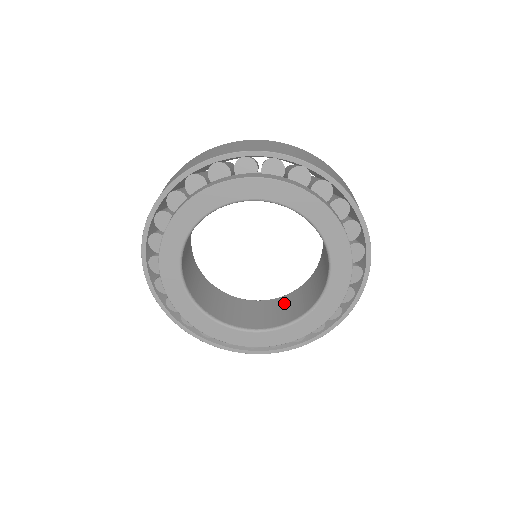
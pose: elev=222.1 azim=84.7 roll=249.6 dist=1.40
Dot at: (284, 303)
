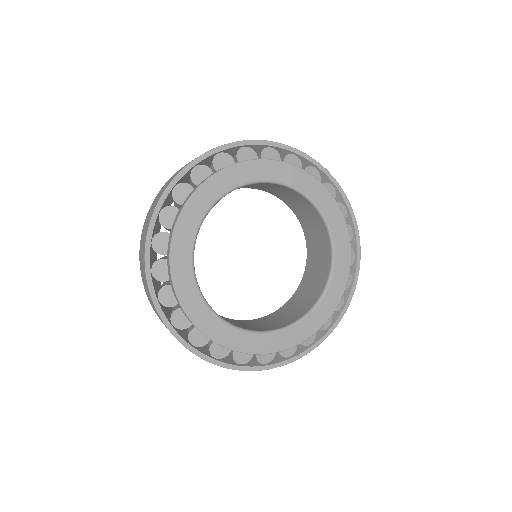
Dot at: (239, 322)
